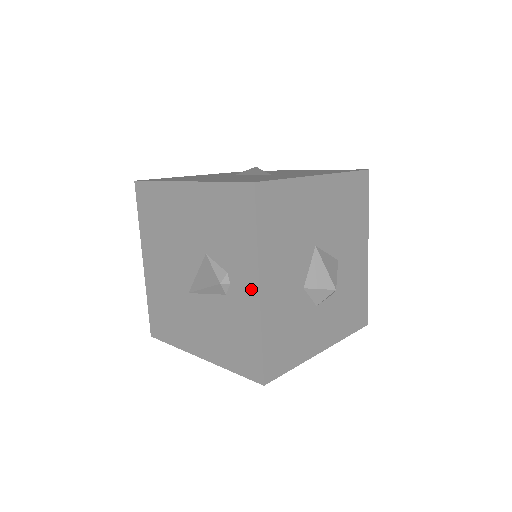
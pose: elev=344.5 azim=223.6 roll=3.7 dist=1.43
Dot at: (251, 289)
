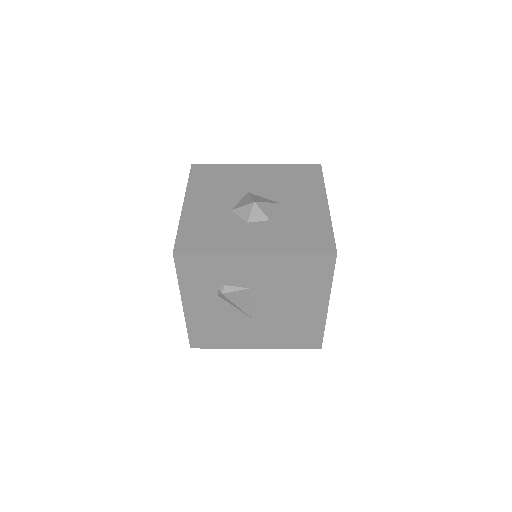
Dot at: occluded
